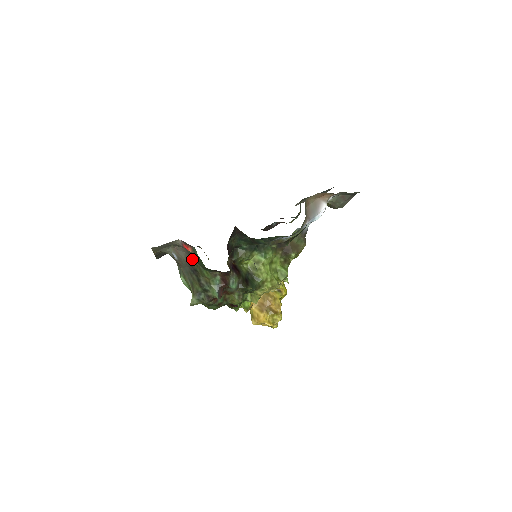
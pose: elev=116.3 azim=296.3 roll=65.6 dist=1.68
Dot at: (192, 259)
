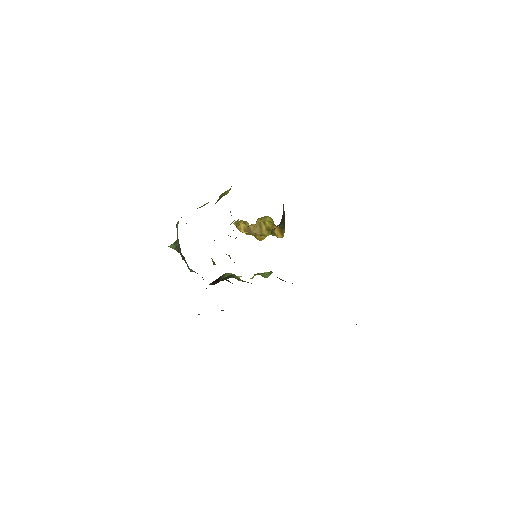
Dot at: occluded
